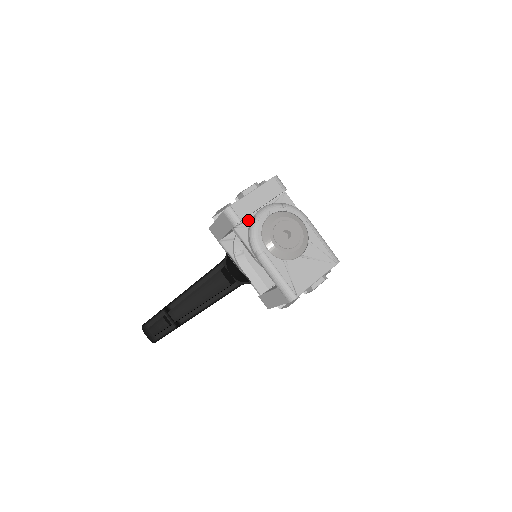
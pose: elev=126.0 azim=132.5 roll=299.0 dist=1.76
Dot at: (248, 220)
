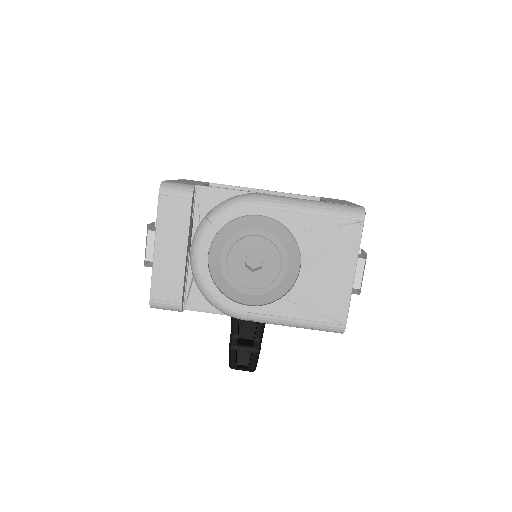
Dot at: (192, 280)
